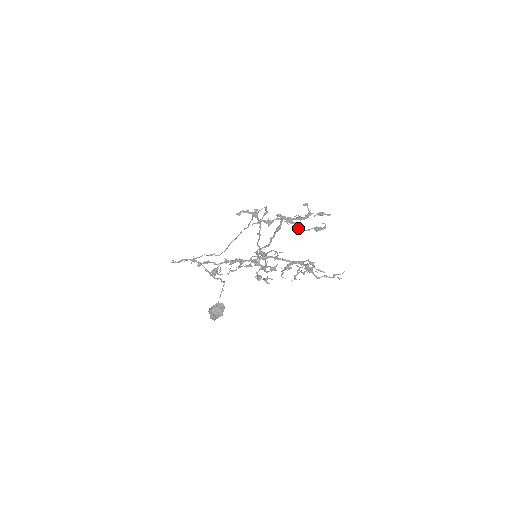
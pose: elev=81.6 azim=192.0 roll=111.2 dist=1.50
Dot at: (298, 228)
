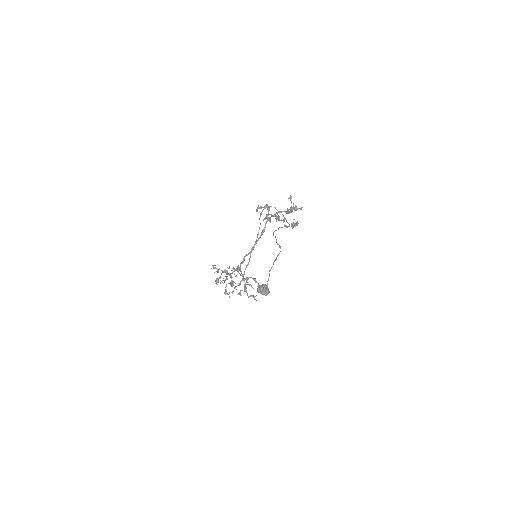
Dot at: (284, 224)
